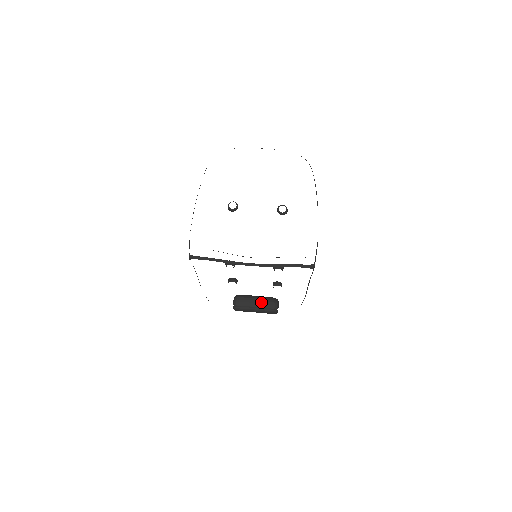
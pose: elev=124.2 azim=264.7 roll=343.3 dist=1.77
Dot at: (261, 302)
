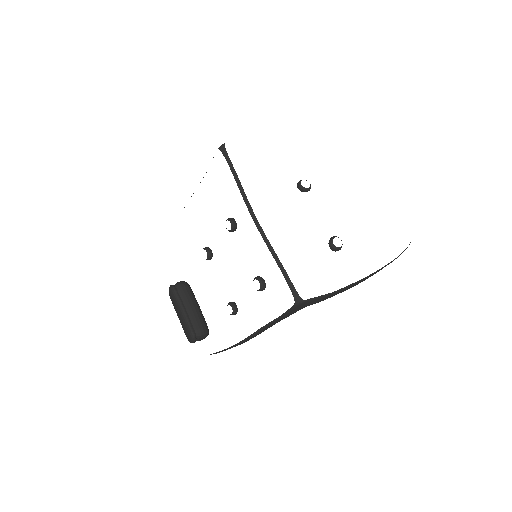
Dot at: (196, 313)
